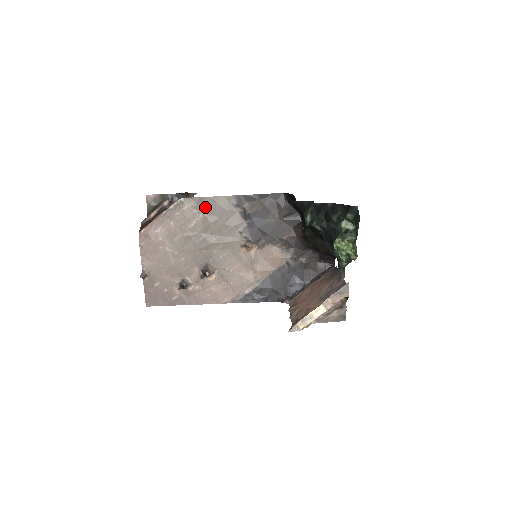
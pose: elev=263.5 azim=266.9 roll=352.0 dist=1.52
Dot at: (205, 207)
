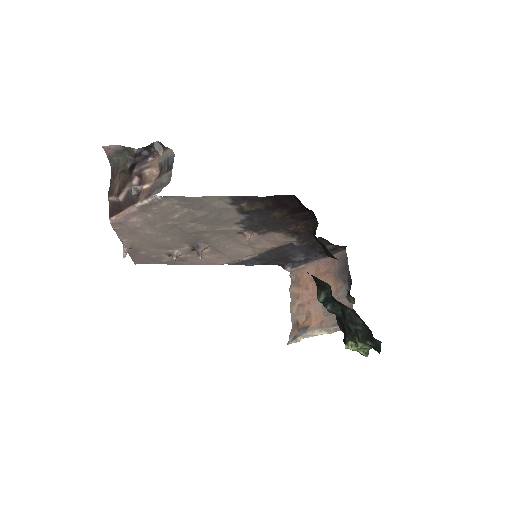
Dot at: (190, 204)
